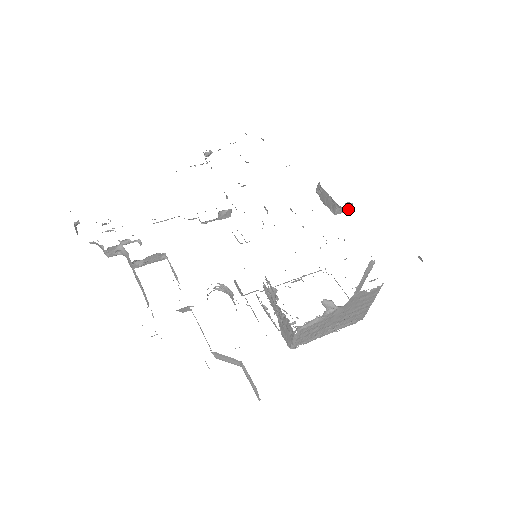
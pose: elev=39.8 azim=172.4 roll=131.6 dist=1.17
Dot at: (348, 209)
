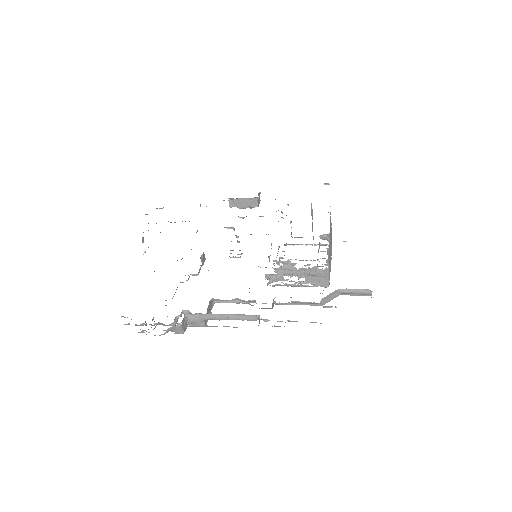
Dot at: occluded
